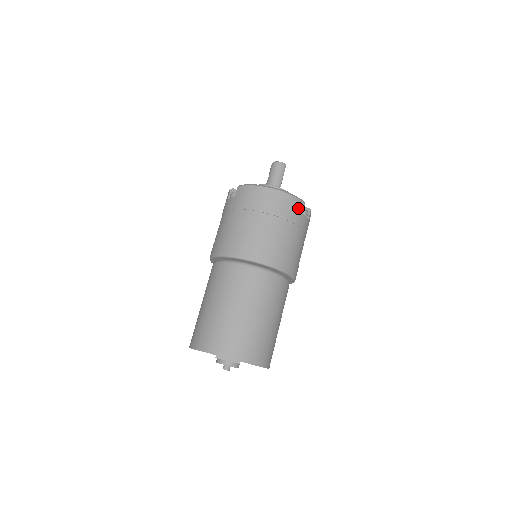
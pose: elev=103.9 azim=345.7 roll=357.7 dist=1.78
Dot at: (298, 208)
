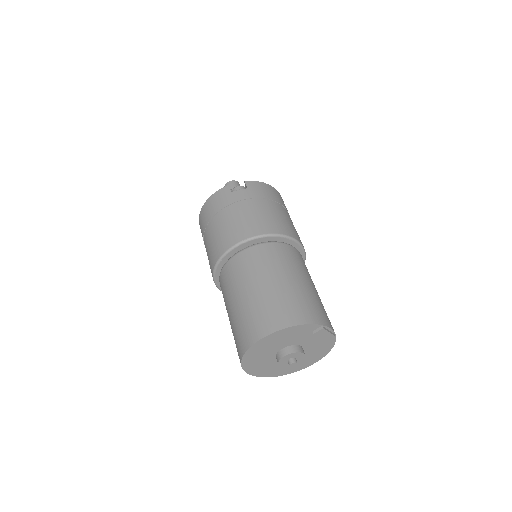
Dot at: occluded
